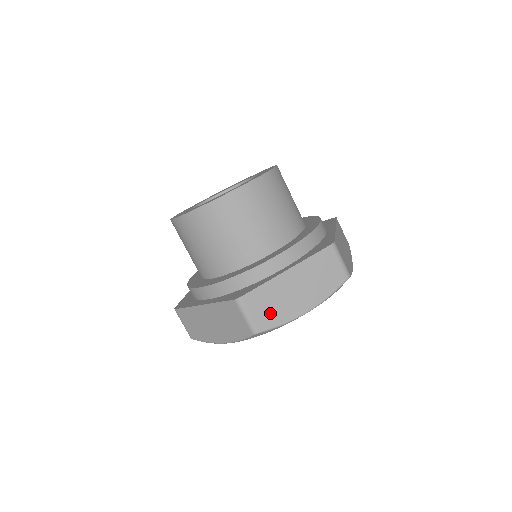
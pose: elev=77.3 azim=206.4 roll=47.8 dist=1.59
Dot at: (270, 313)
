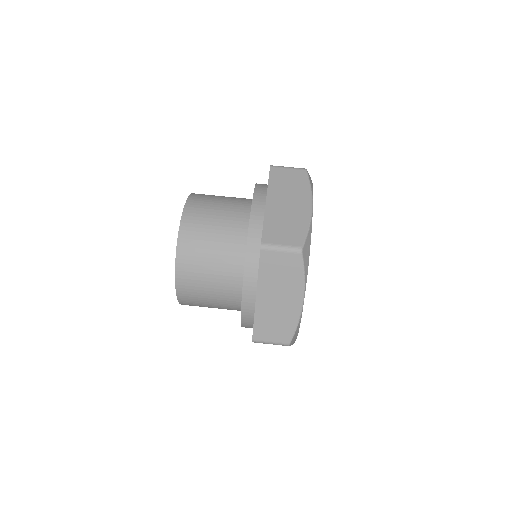
Dot at: (292, 231)
